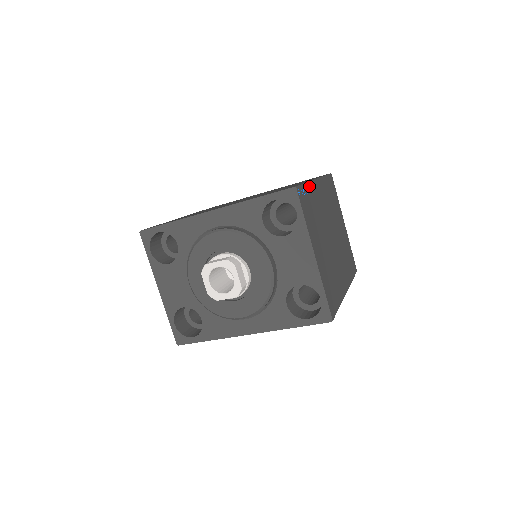
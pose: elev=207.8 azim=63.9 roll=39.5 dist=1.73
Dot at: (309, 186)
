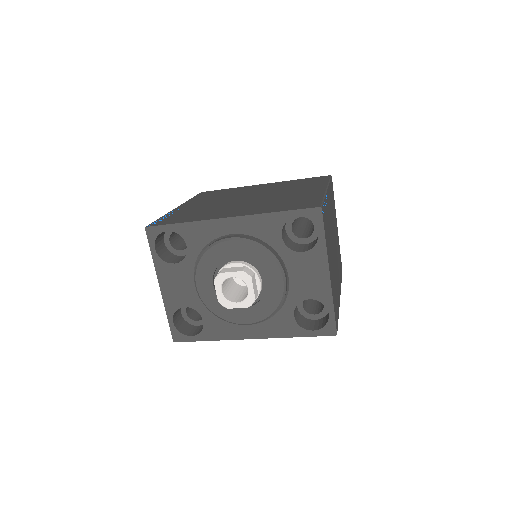
Dot at: (325, 200)
